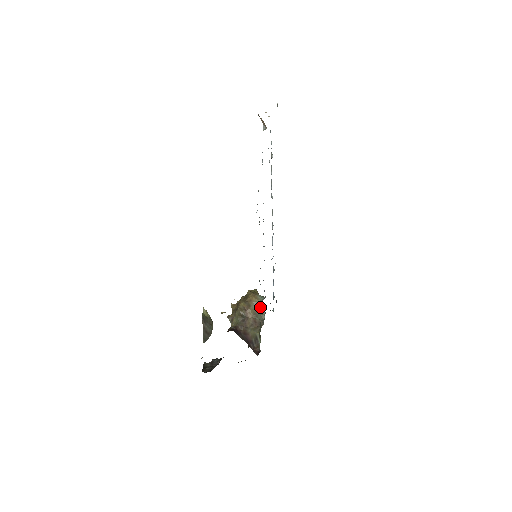
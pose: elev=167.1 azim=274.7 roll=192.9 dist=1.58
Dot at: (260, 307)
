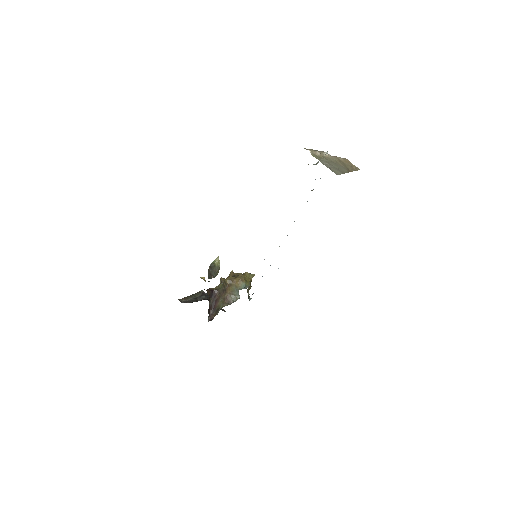
Dot at: (238, 291)
